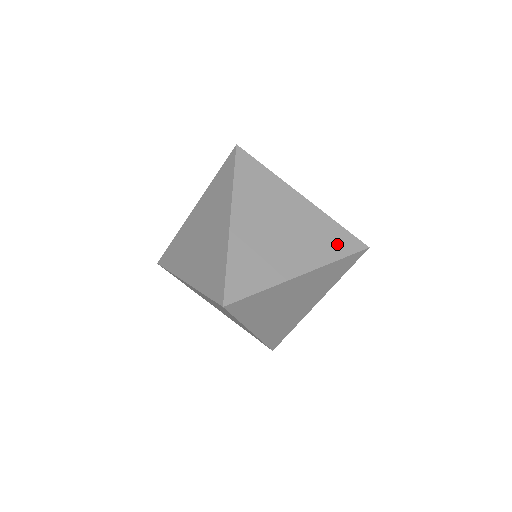
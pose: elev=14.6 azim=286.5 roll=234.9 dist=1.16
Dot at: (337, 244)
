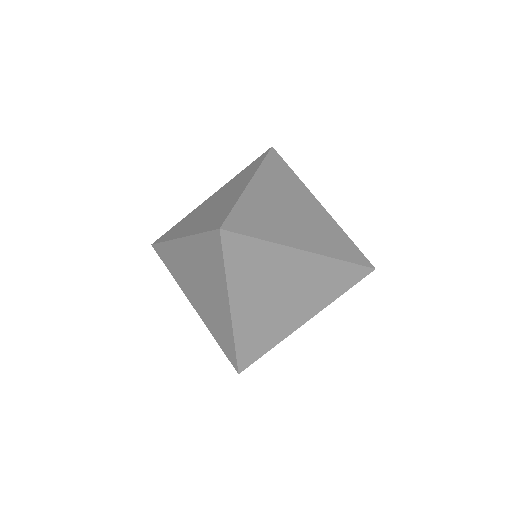
Dot at: (341, 282)
